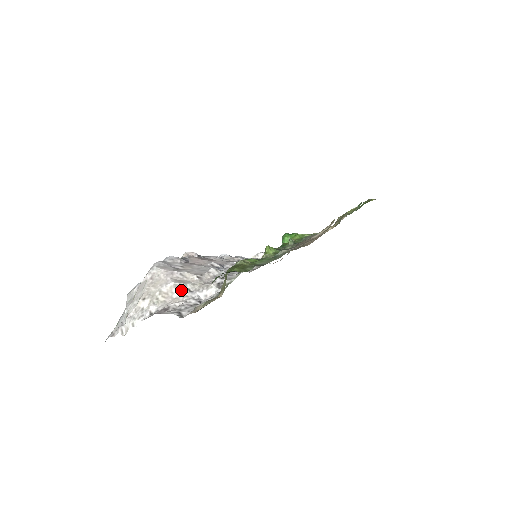
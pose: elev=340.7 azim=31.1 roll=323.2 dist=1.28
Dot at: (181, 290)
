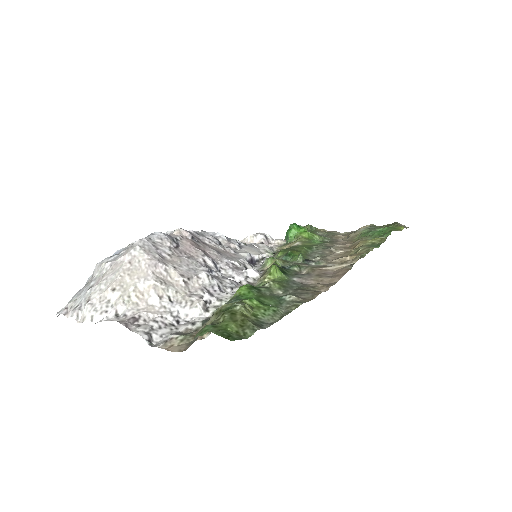
Dot at: (160, 296)
